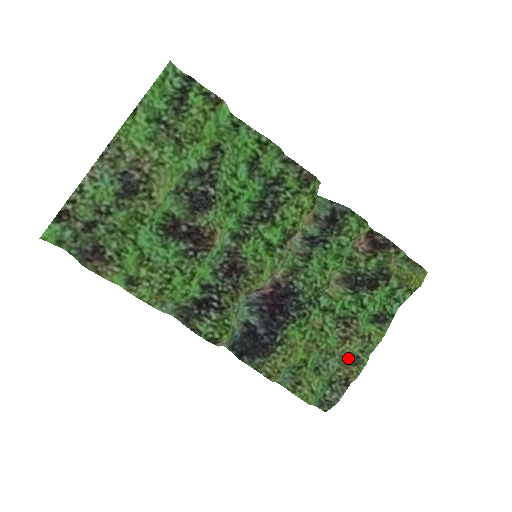
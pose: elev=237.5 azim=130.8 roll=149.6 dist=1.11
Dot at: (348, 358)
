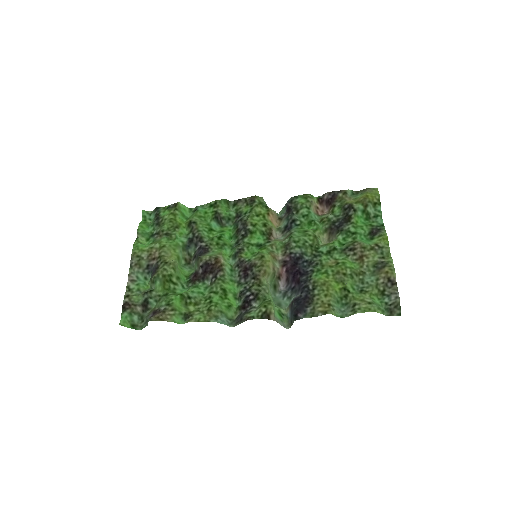
Dot at: (376, 267)
